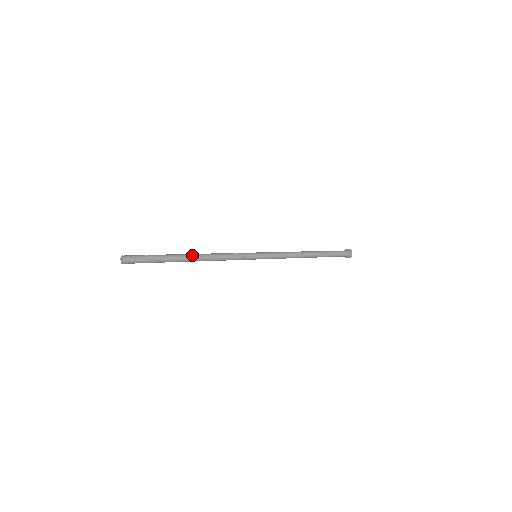
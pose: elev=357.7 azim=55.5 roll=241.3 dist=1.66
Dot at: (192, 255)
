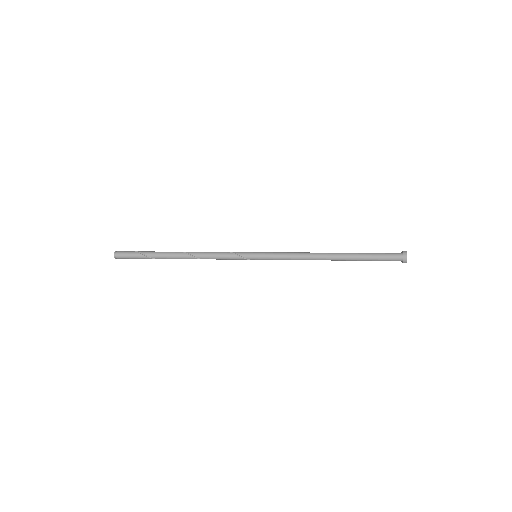
Dot at: (179, 252)
